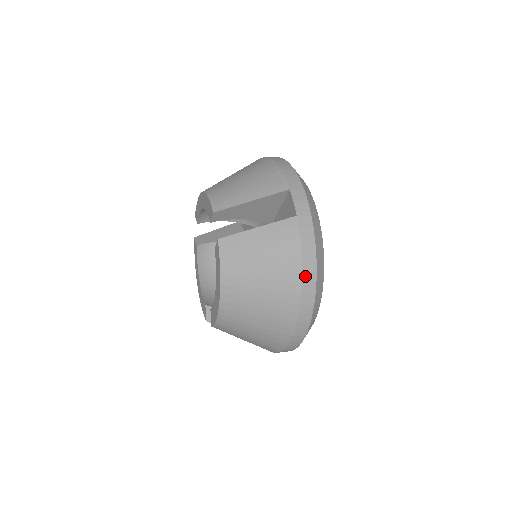
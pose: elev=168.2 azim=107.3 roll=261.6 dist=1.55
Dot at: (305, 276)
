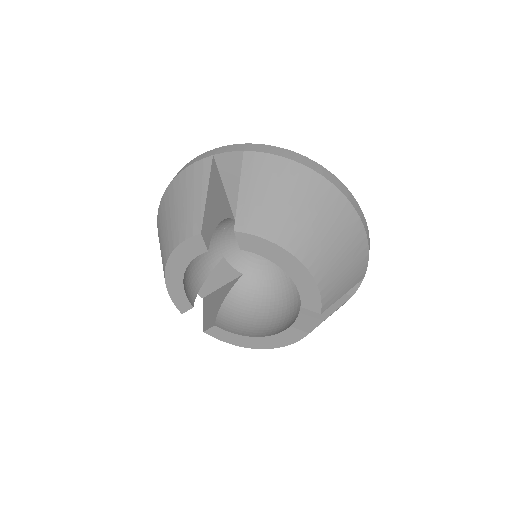
Dot at: occluded
